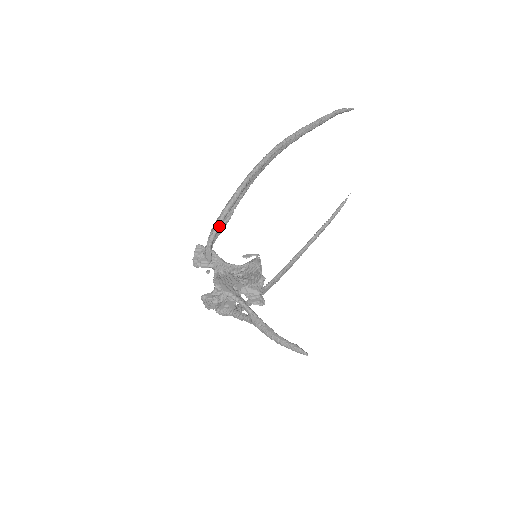
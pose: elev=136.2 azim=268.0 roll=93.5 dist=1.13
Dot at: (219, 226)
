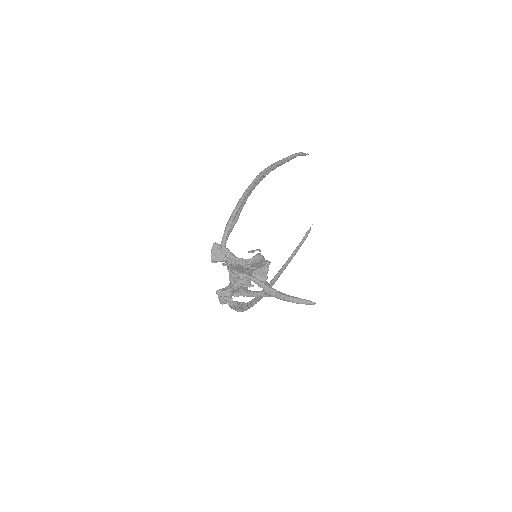
Dot at: (230, 225)
